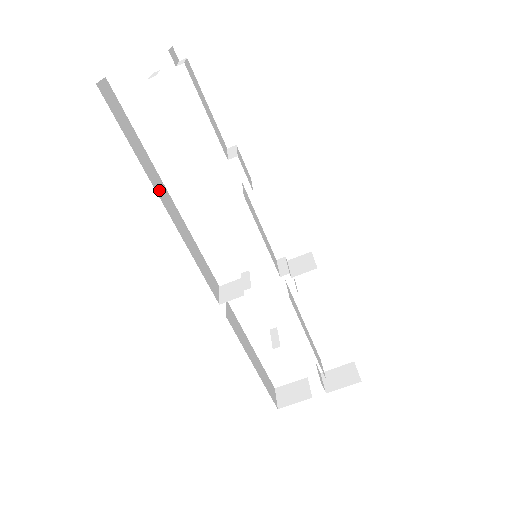
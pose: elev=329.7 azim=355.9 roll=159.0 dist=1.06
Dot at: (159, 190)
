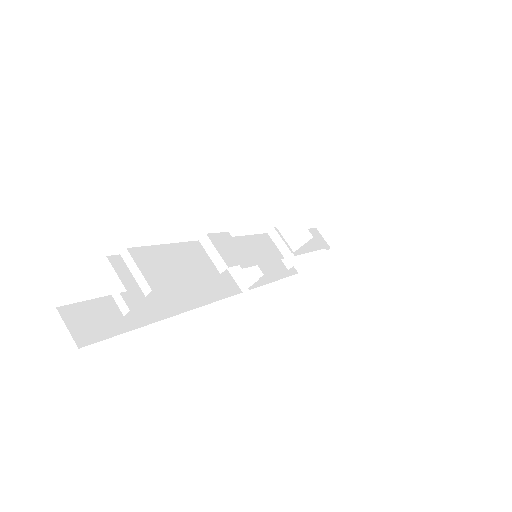
Dot at: (164, 307)
